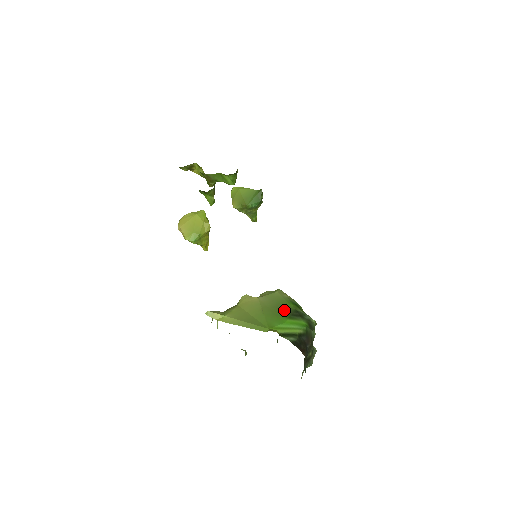
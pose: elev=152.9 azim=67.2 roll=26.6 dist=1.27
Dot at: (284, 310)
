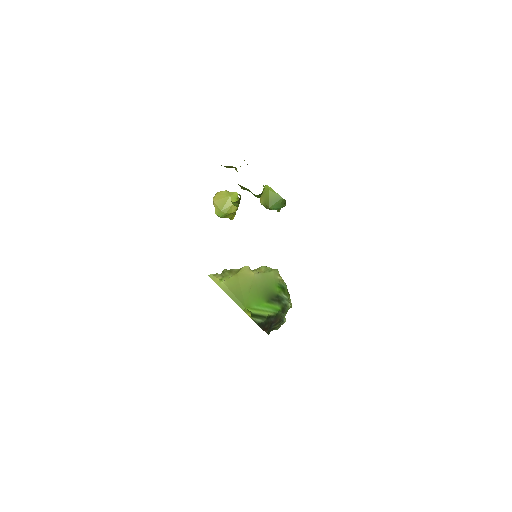
Dot at: (268, 293)
